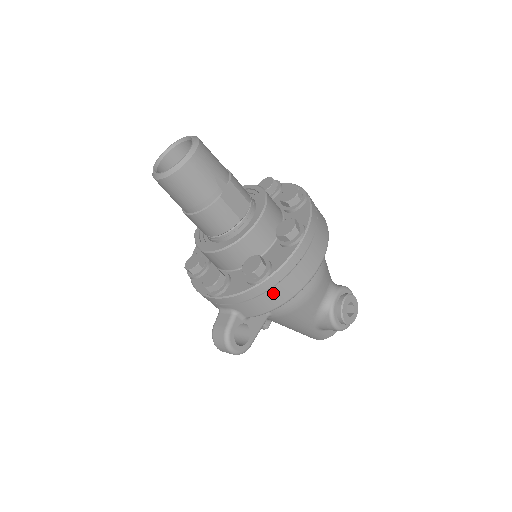
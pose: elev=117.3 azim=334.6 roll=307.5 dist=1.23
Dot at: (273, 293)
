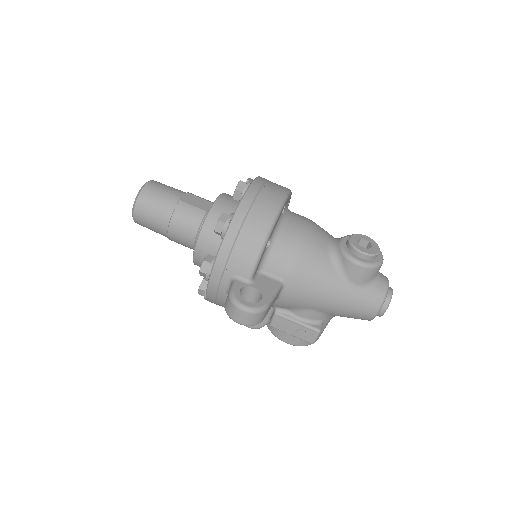
Dot at: (247, 232)
